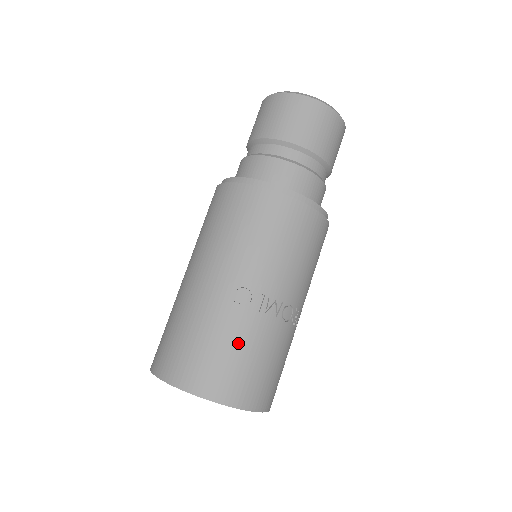
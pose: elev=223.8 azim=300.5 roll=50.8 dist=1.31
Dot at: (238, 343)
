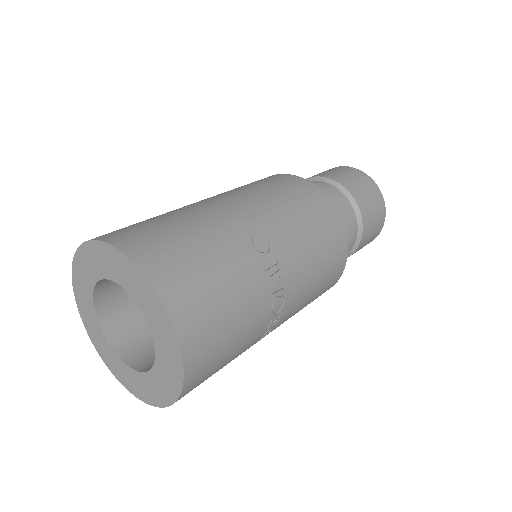
Dot at: (229, 275)
